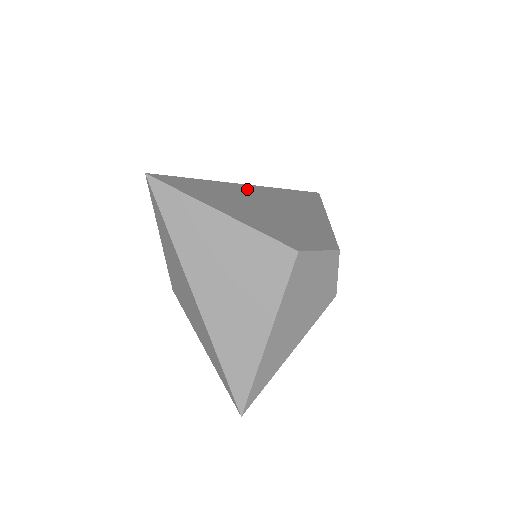
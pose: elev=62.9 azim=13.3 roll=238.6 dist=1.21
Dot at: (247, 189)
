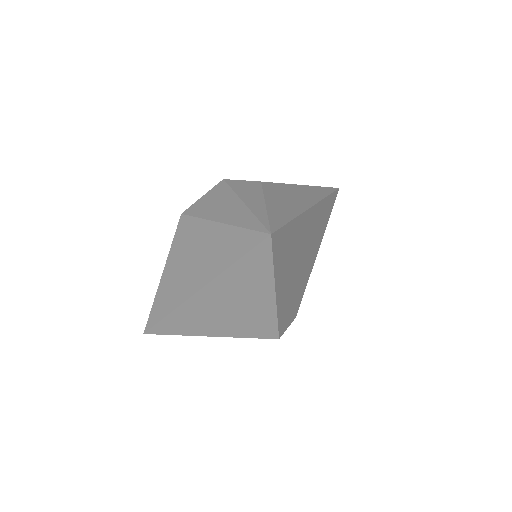
Dot at: (308, 220)
